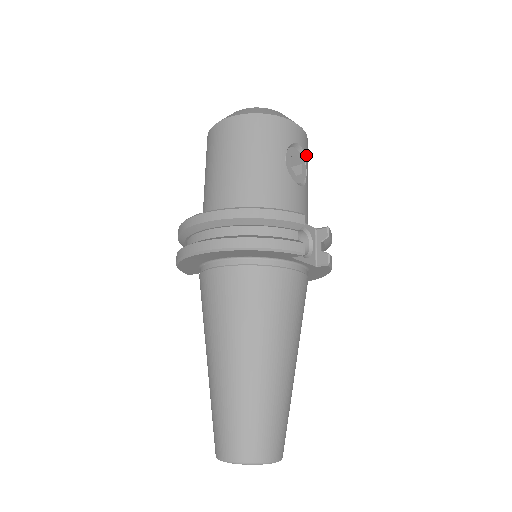
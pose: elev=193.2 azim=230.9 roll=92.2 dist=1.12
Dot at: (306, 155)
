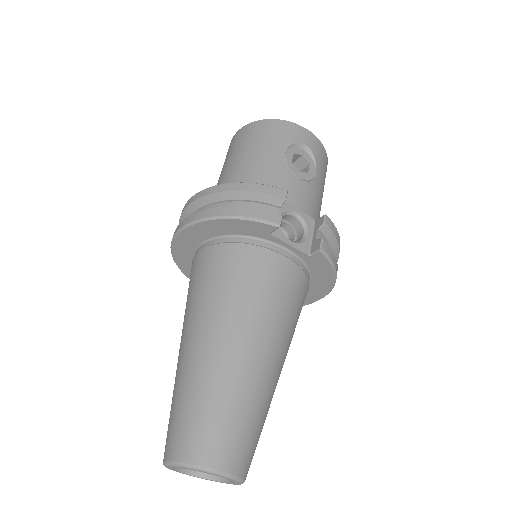
Dot at: (318, 159)
